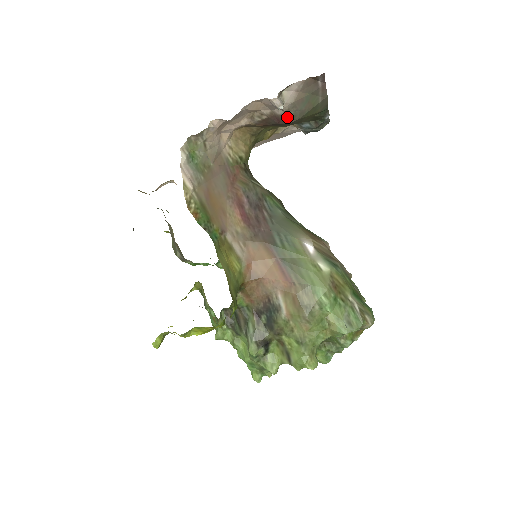
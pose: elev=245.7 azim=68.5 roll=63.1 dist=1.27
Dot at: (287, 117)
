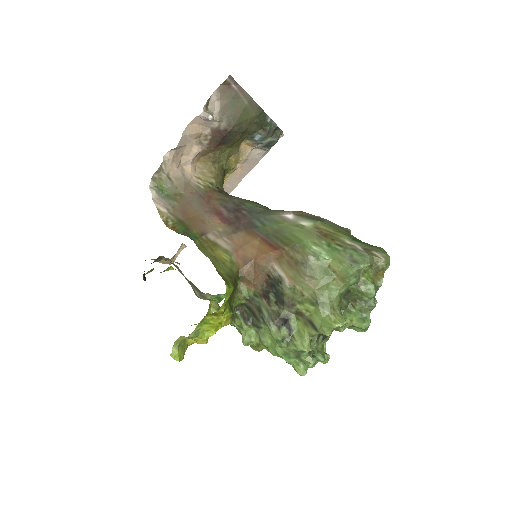
Dot at: (224, 126)
